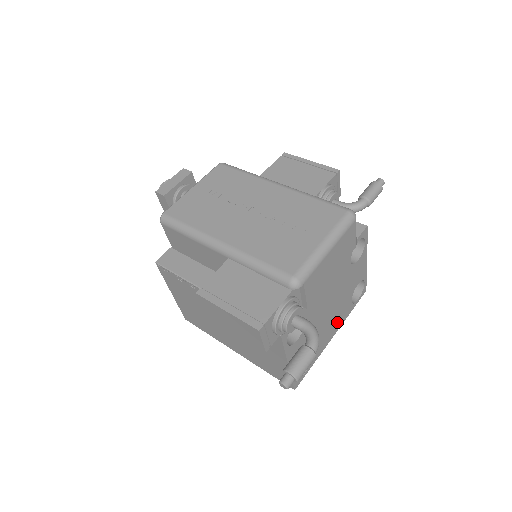
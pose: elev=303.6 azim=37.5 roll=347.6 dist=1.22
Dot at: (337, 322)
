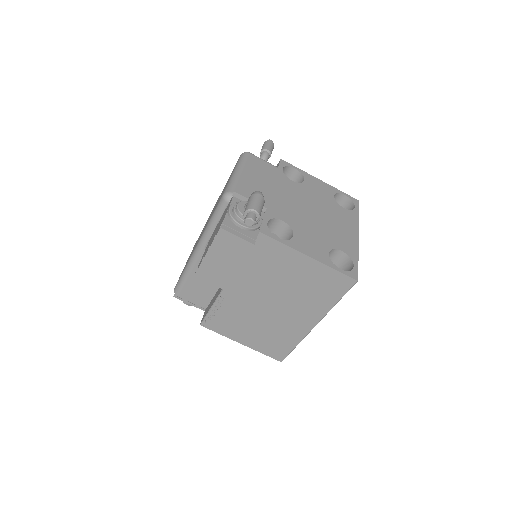
Dot at: (346, 225)
